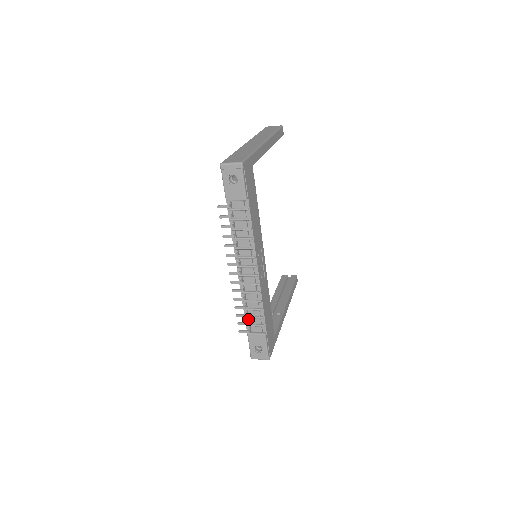
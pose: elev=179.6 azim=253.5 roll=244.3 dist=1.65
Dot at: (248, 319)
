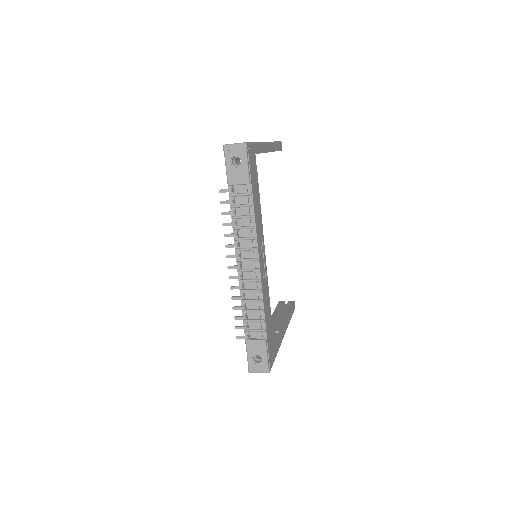
Dot at: (247, 323)
